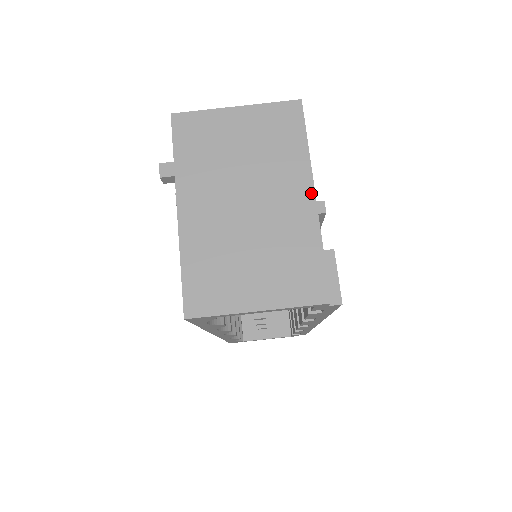
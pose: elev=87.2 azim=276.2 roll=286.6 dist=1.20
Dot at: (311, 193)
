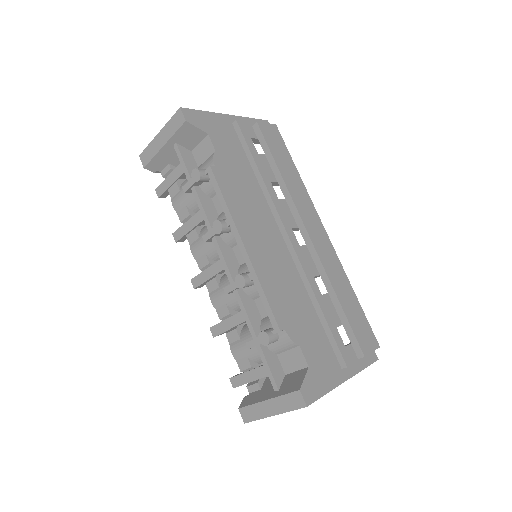
Dot at: occluded
